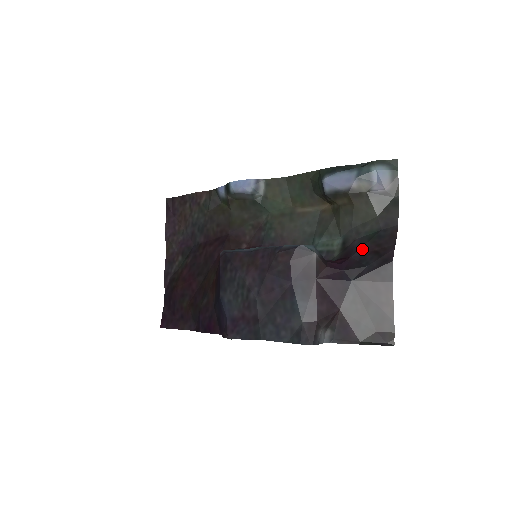
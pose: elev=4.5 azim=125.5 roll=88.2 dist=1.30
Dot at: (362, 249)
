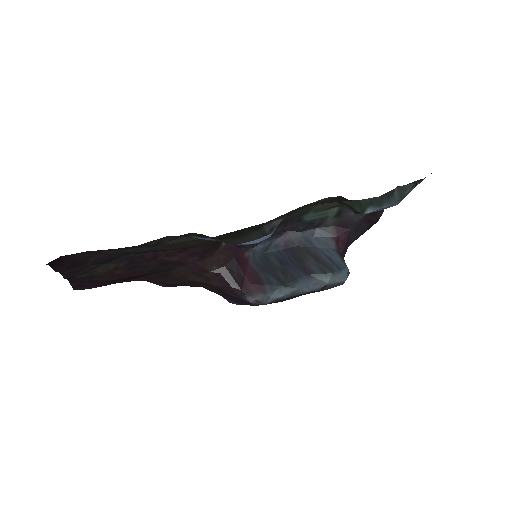
Dot at: (360, 222)
